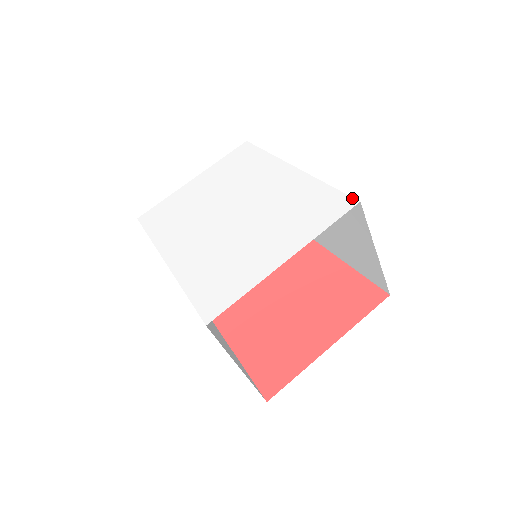
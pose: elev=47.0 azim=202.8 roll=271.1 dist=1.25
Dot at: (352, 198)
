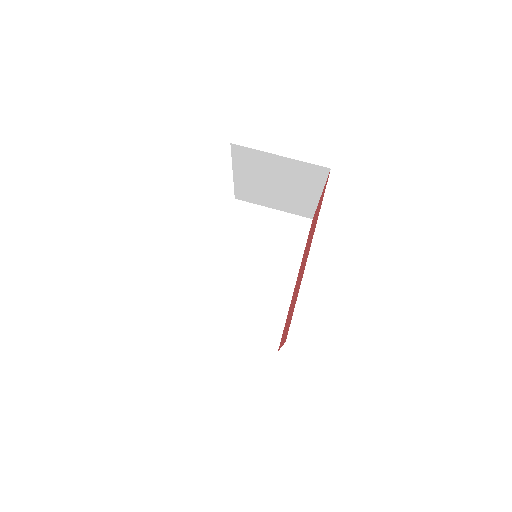
Dot at: (233, 204)
